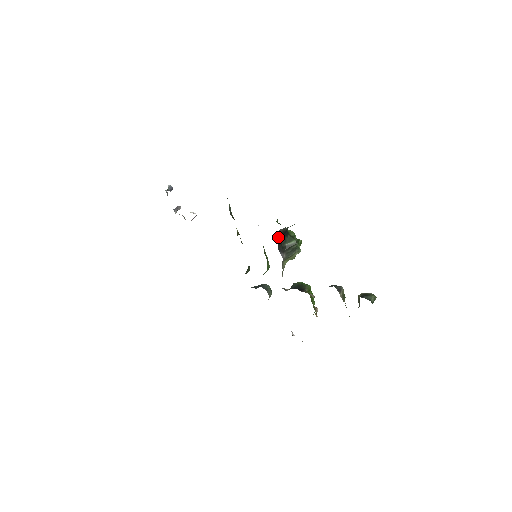
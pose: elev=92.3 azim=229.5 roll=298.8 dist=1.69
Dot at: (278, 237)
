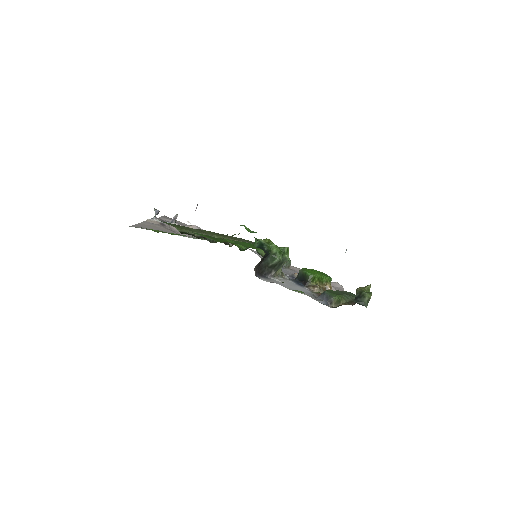
Dot at: (258, 266)
